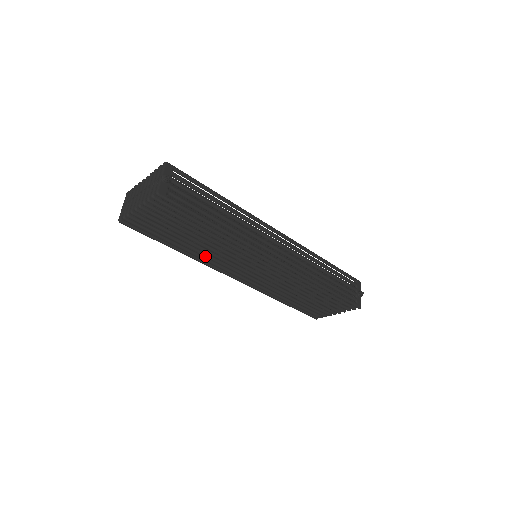
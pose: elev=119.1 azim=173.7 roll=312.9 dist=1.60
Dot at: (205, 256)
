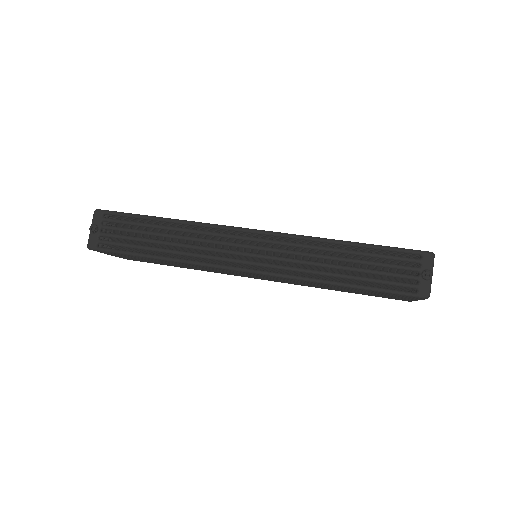
Dot at: occluded
